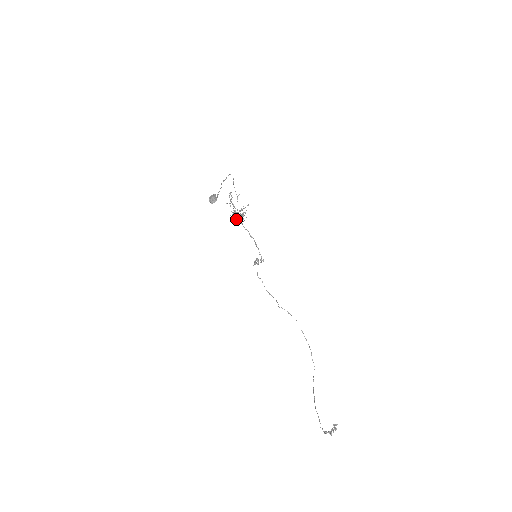
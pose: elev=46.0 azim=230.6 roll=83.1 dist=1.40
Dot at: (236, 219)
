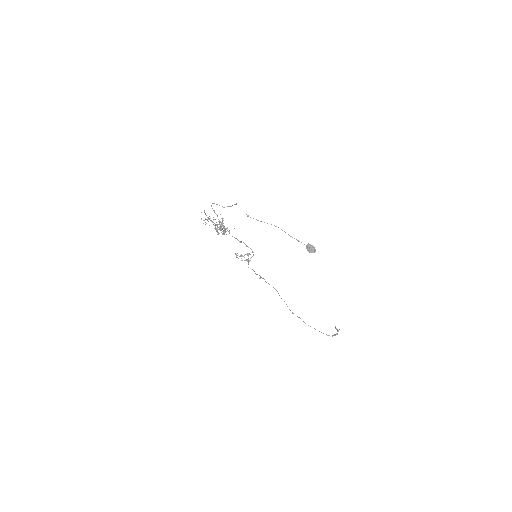
Dot at: (223, 234)
